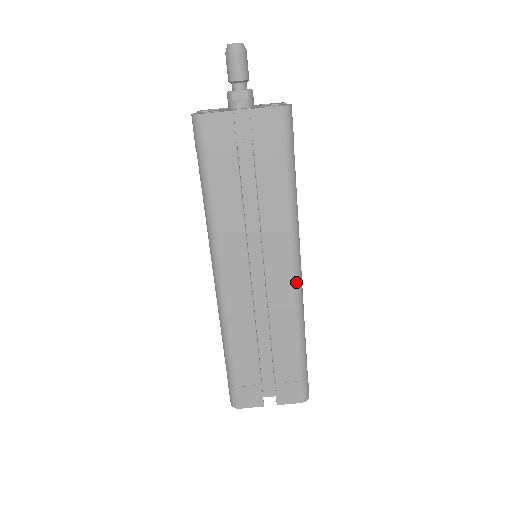
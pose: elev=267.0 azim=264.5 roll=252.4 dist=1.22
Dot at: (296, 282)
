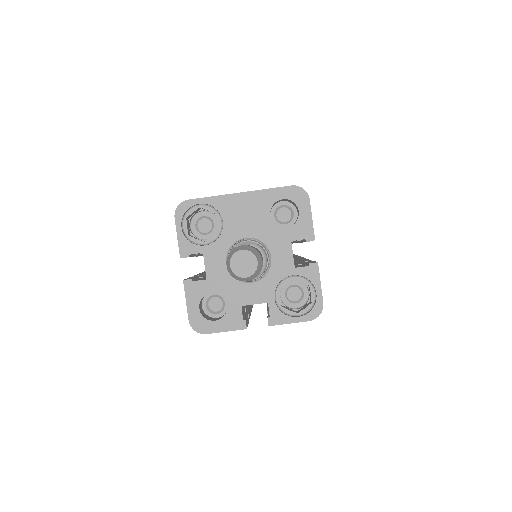
Dot at: occluded
